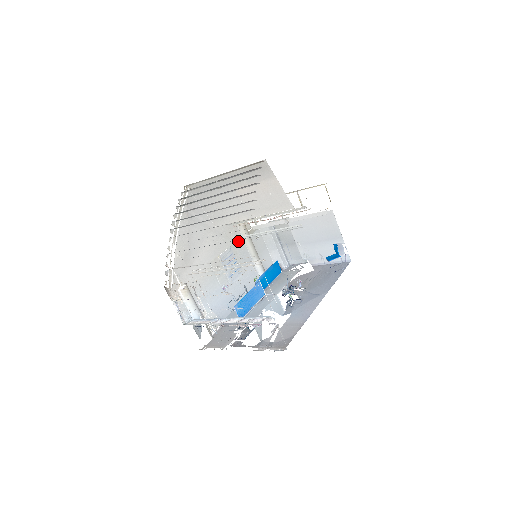
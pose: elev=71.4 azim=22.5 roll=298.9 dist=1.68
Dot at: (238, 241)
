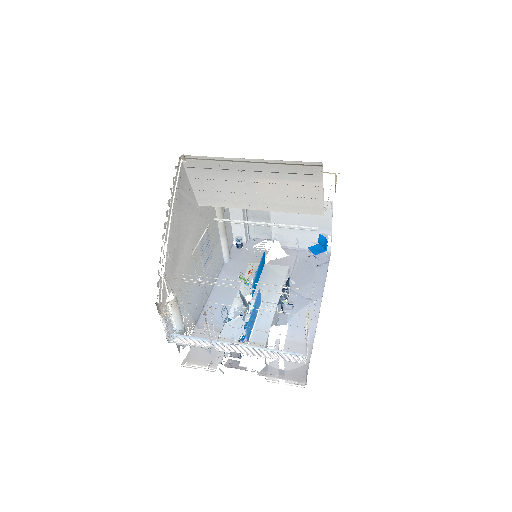
Dot at: (212, 218)
